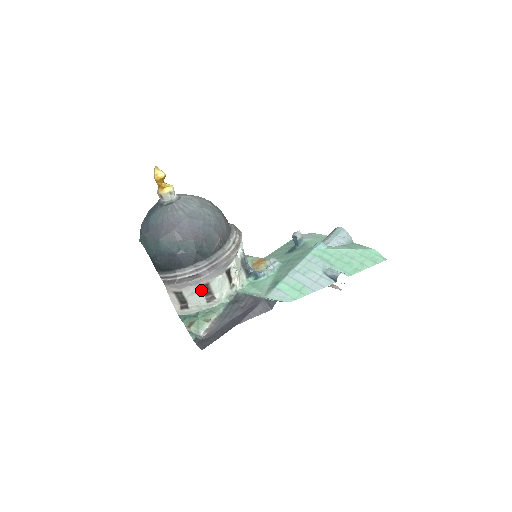
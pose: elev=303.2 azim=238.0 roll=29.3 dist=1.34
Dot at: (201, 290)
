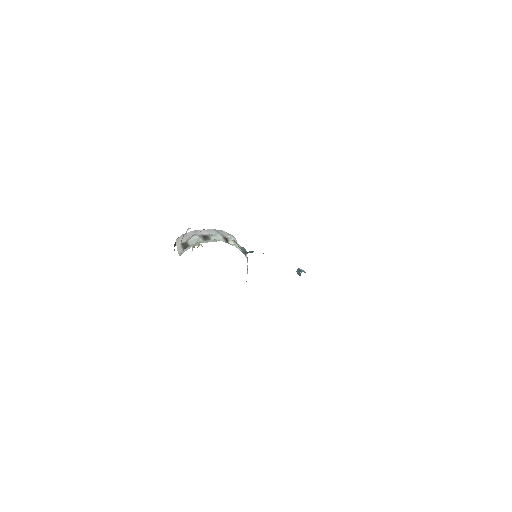
Dot at: (201, 237)
